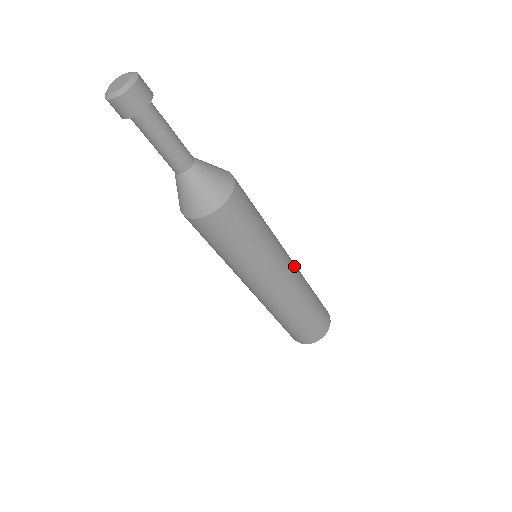
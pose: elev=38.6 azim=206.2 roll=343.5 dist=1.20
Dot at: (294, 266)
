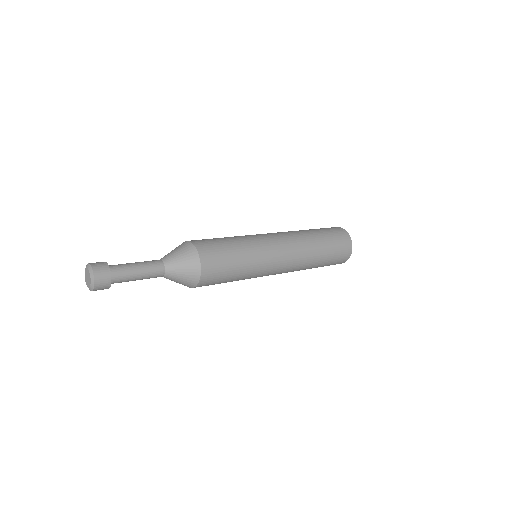
Dot at: (291, 252)
